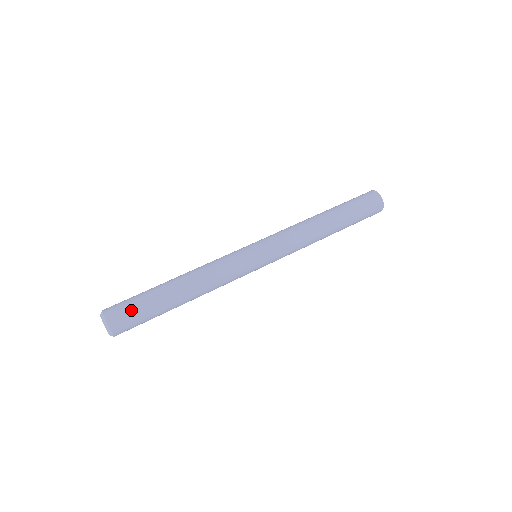
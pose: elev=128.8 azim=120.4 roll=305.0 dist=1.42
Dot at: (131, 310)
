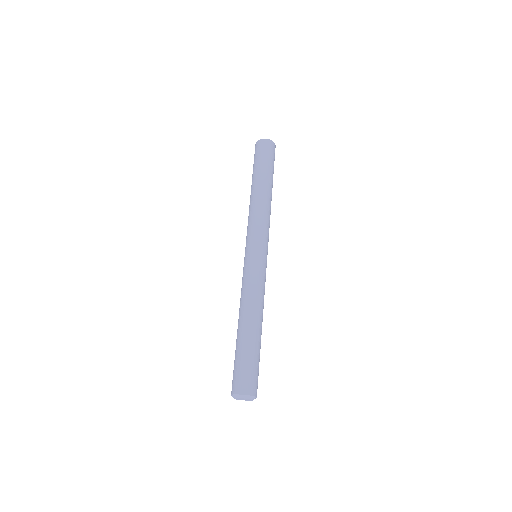
Dot at: (258, 374)
